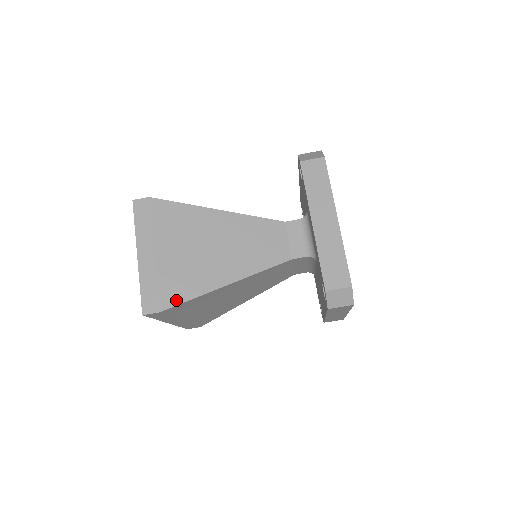
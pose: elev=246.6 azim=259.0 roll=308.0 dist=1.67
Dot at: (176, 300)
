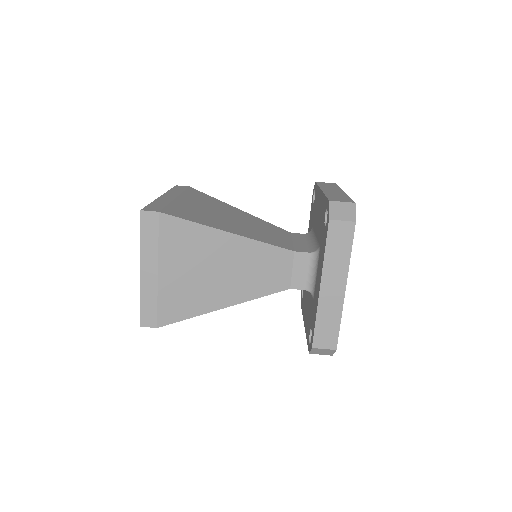
Dot at: (174, 318)
